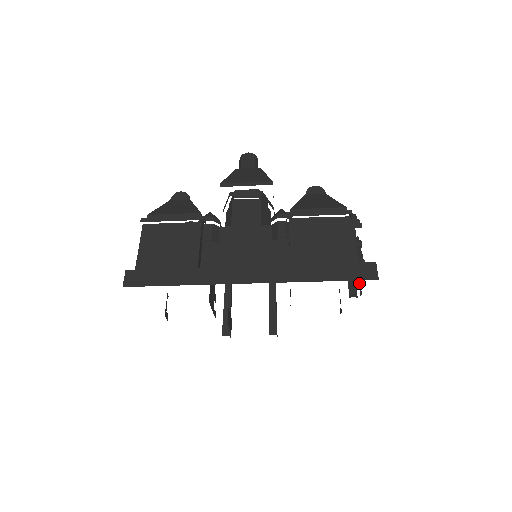
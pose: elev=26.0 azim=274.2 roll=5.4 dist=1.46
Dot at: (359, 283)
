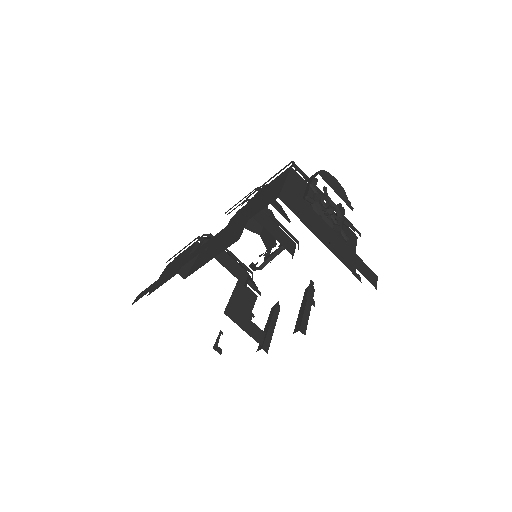
Dot at: occluded
